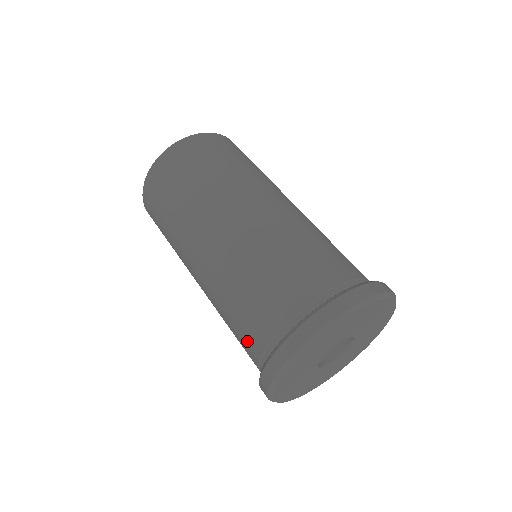
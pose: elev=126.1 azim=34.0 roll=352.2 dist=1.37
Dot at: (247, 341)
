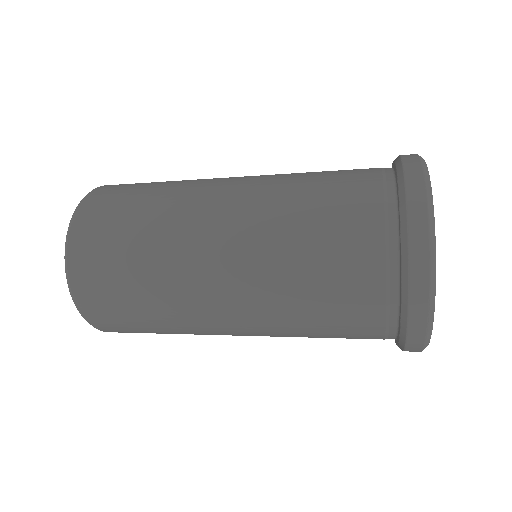
Dot at: (353, 215)
